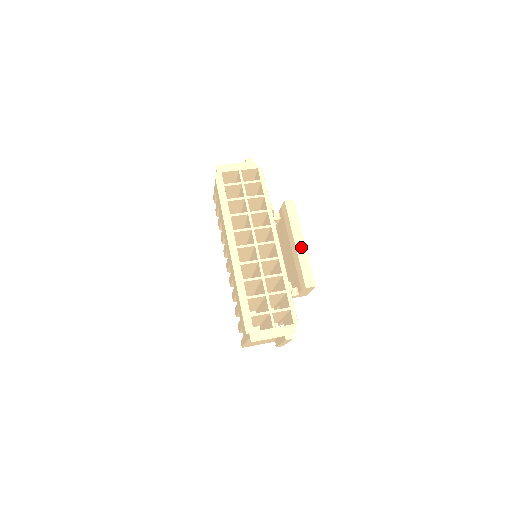
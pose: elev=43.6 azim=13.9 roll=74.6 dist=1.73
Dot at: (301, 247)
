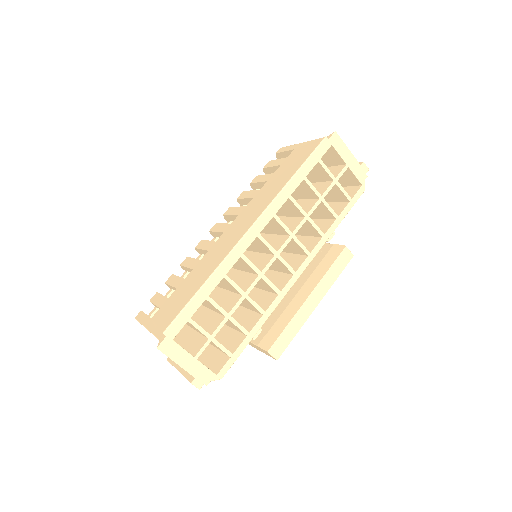
Dot at: (309, 307)
